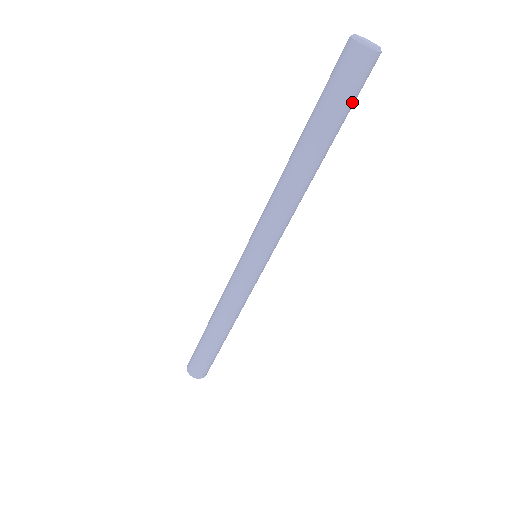
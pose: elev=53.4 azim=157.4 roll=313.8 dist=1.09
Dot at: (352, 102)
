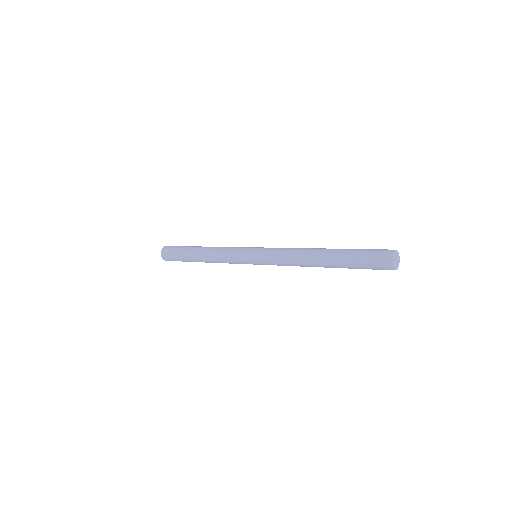
Dot at: occluded
